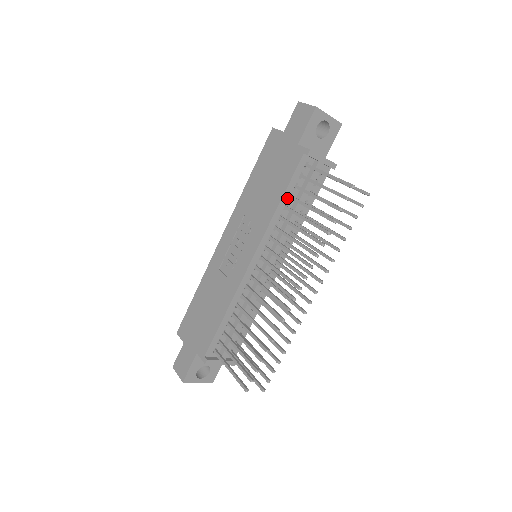
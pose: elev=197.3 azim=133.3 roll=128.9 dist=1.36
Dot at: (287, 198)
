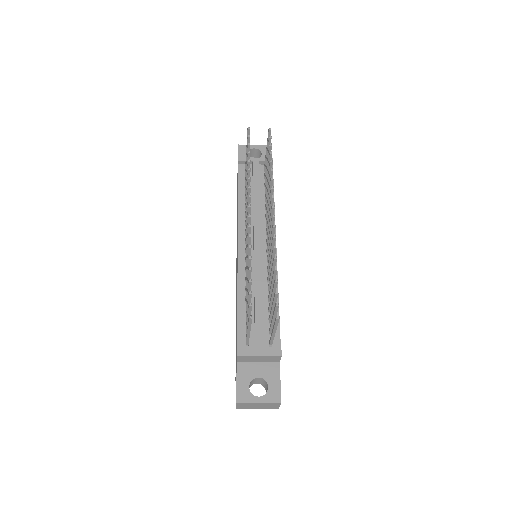
Dot at: (244, 194)
